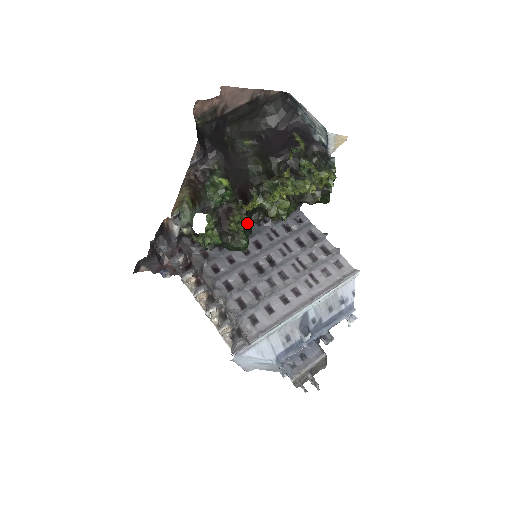
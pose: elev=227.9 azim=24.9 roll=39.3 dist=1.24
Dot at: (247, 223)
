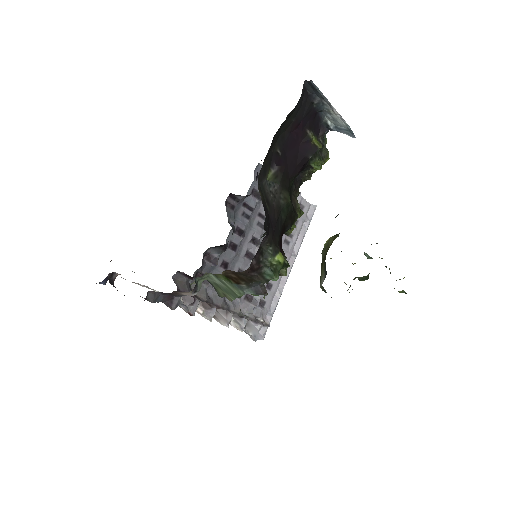
Dot at: occluded
